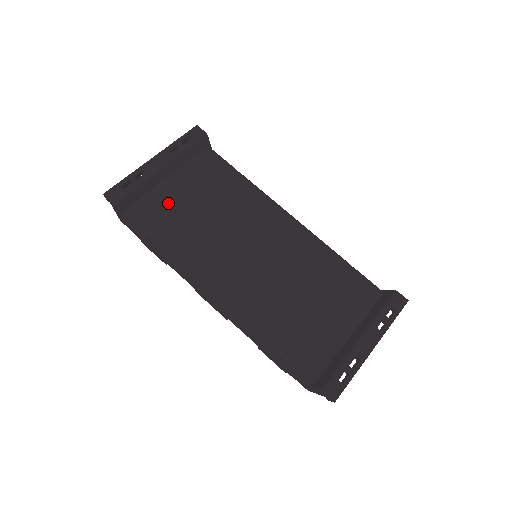
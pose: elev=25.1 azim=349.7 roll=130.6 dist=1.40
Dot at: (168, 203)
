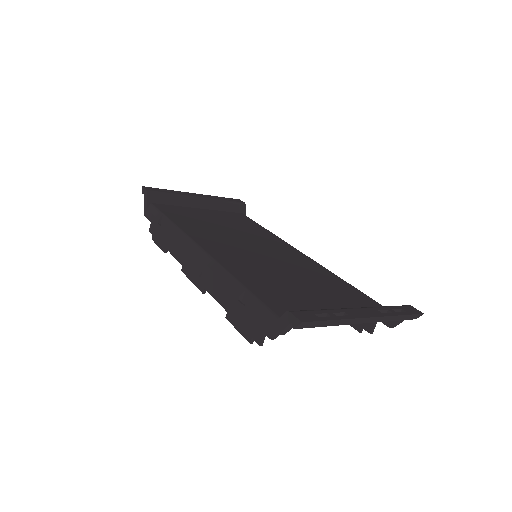
Dot at: (191, 213)
